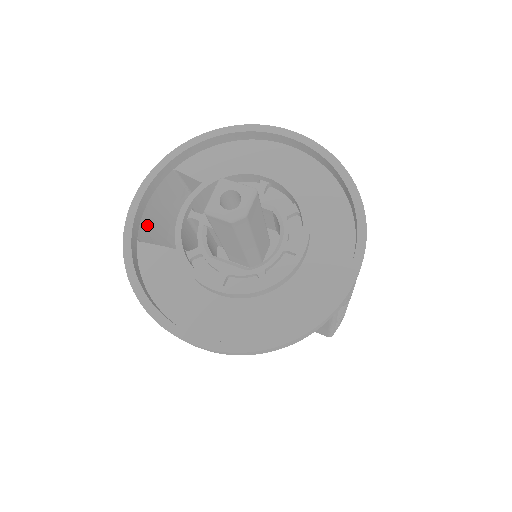
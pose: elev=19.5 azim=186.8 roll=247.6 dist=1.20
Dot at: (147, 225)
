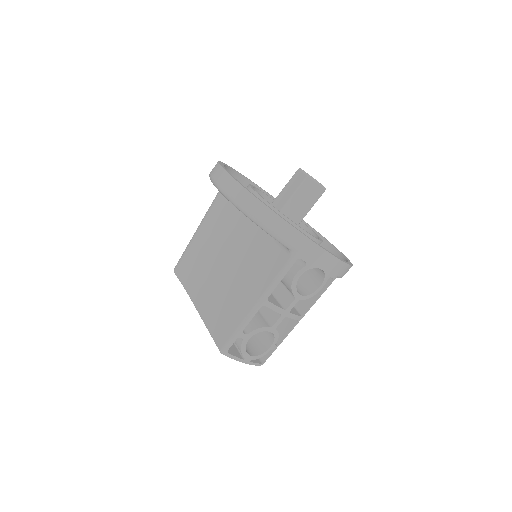
Dot at: occluded
